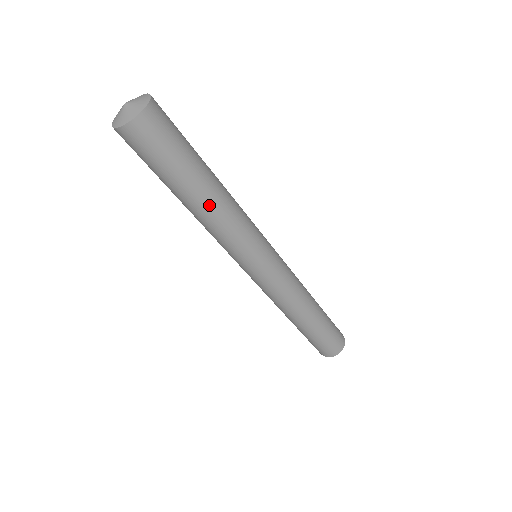
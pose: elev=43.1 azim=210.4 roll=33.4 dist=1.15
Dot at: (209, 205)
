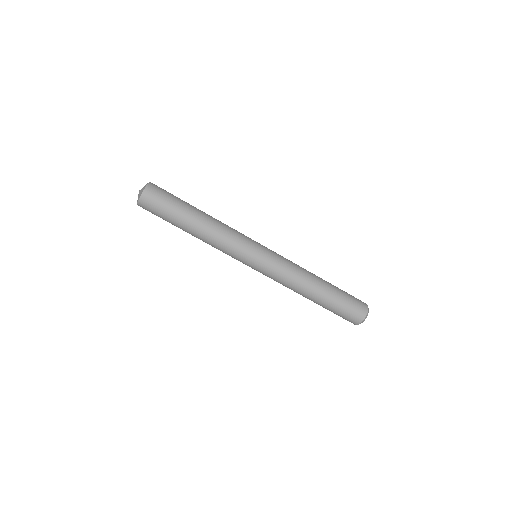
Dot at: (199, 233)
